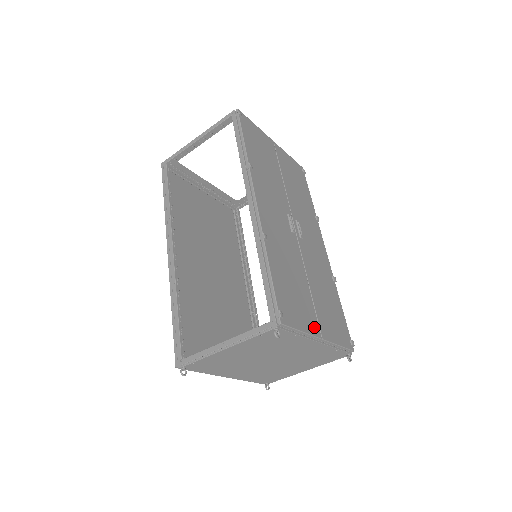
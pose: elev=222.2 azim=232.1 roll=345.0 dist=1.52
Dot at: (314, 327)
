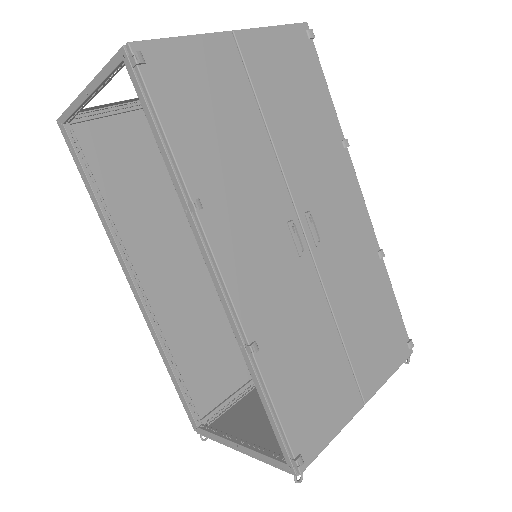
Dot at: (352, 402)
